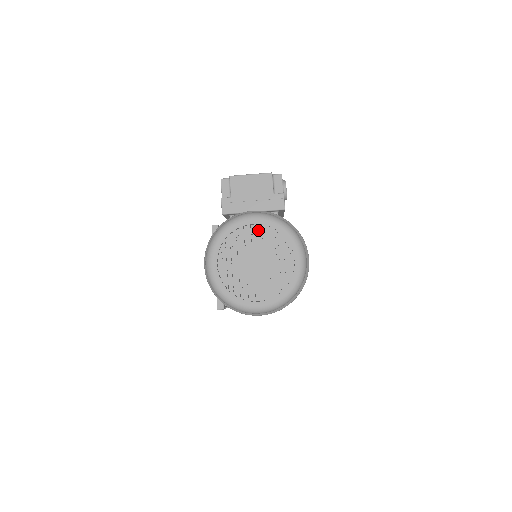
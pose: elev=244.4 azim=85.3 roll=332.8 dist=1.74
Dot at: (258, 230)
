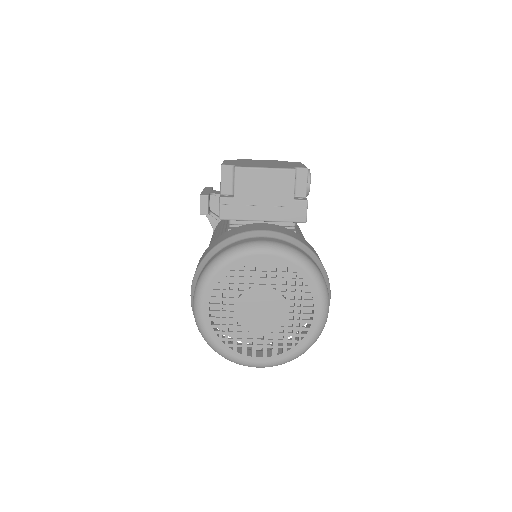
Dot at: (270, 269)
